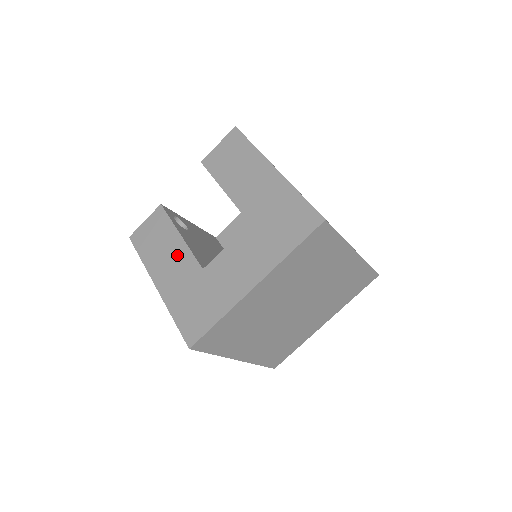
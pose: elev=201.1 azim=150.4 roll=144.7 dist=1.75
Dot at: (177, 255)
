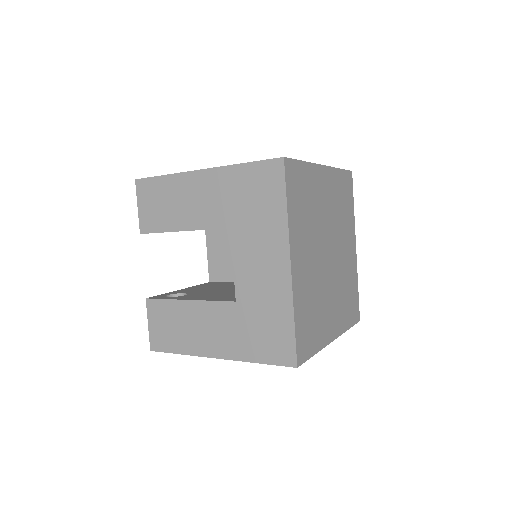
Dot at: (203, 317)
